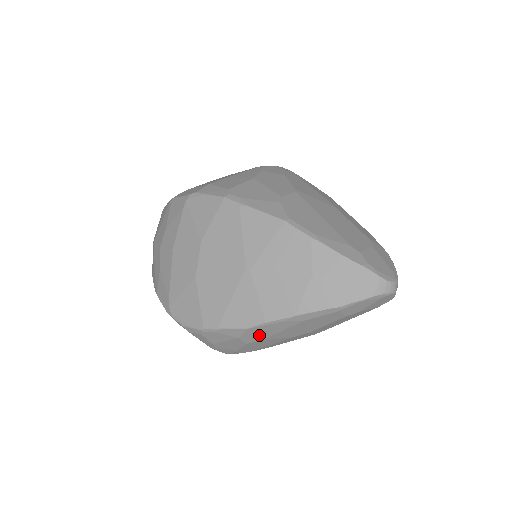
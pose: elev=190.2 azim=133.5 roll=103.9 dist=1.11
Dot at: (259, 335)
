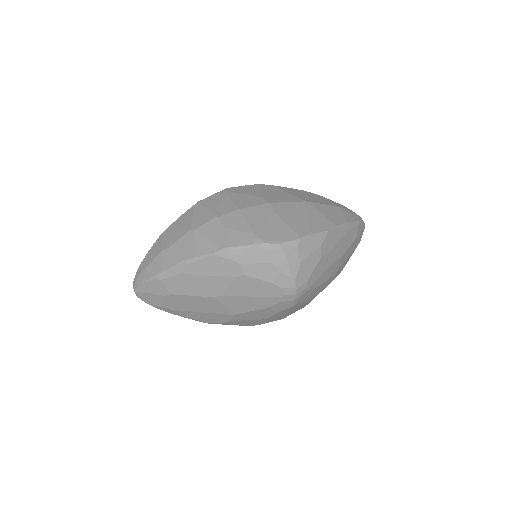
Dot at: (329, 244)
